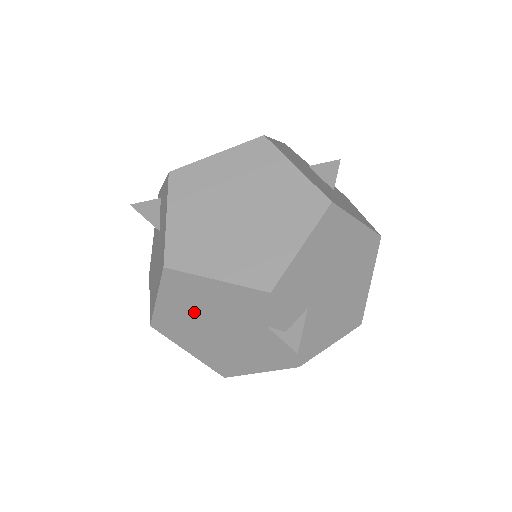
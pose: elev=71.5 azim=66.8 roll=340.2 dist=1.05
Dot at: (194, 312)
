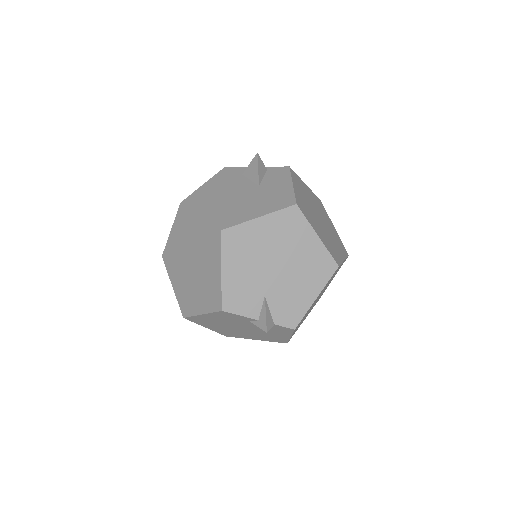
Dot at: (223, 327)
